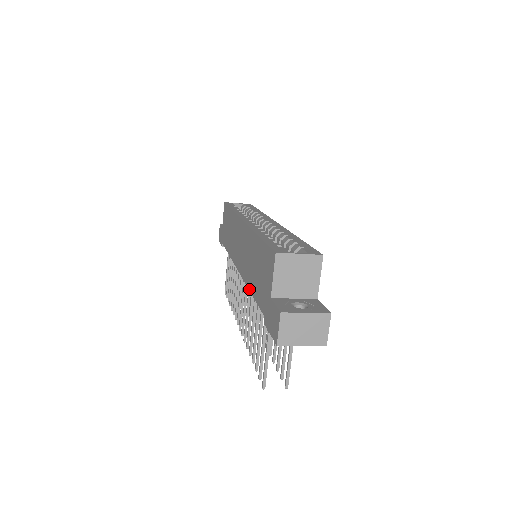
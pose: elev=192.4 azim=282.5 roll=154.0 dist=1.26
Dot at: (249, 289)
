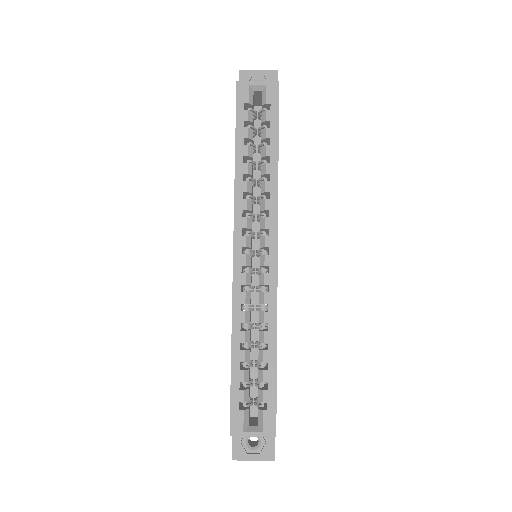
Dot at: occluded
